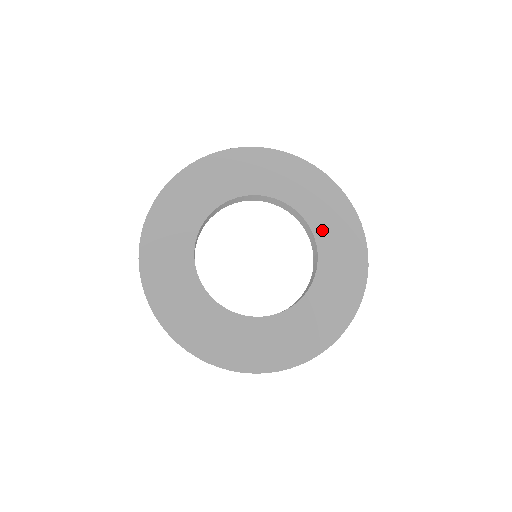
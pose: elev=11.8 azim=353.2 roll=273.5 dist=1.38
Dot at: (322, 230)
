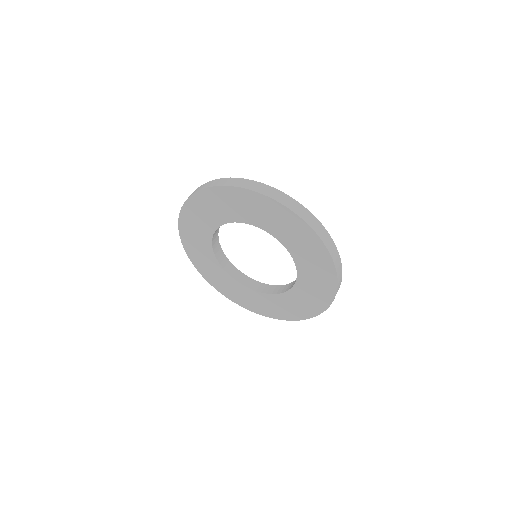
Dot at: (298, 255)
